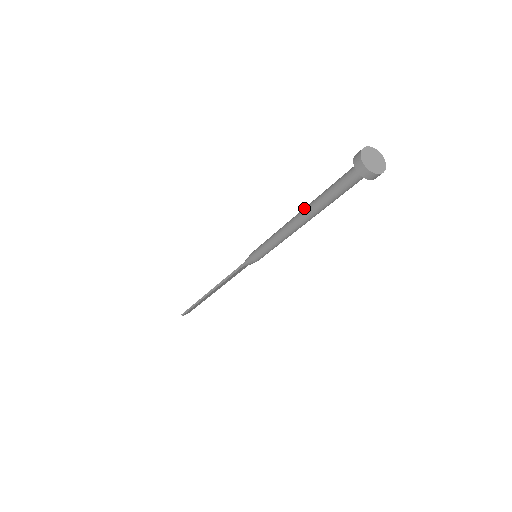
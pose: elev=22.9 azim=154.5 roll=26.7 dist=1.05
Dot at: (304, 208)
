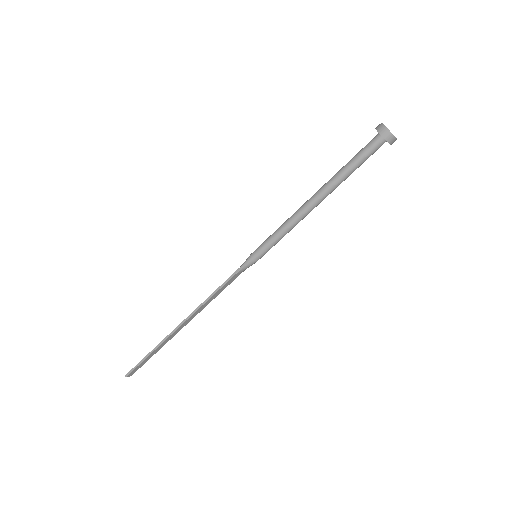
Dot at: (321, 187)
